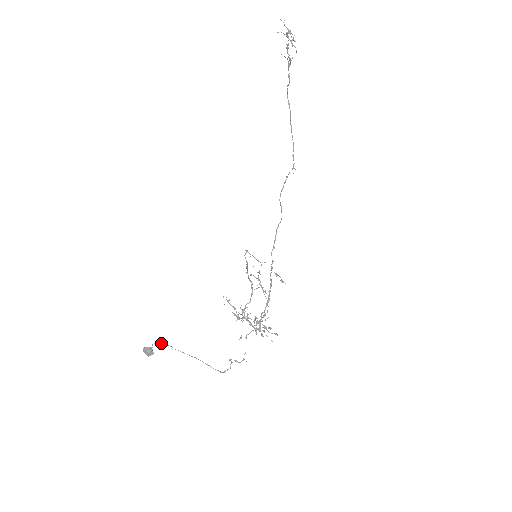
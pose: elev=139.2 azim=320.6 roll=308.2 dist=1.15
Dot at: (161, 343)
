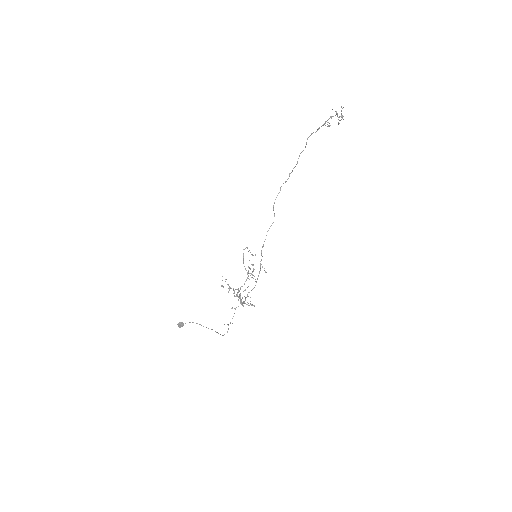
Dot at: occluded
